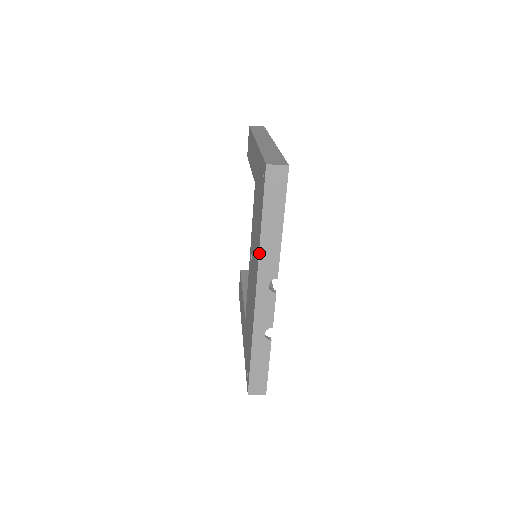
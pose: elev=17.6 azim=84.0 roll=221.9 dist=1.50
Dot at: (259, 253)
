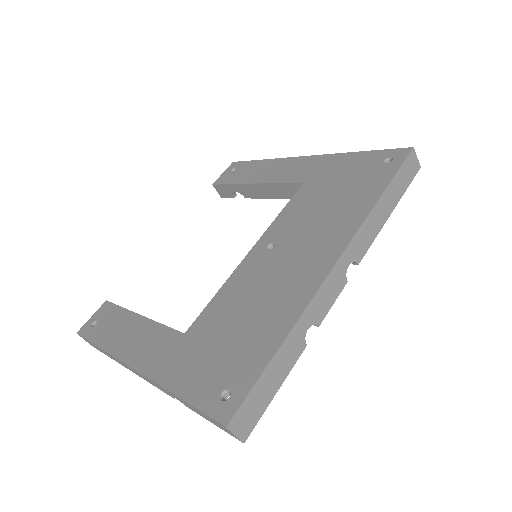
Dot at: (365, 220)
